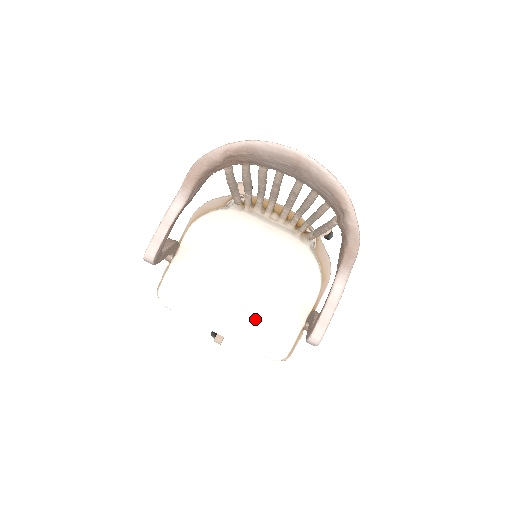
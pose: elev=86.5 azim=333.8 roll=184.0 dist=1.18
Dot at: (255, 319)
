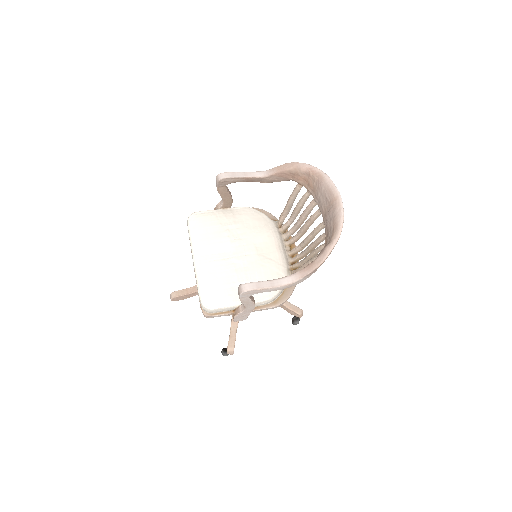
Dot at: (220, 273)
